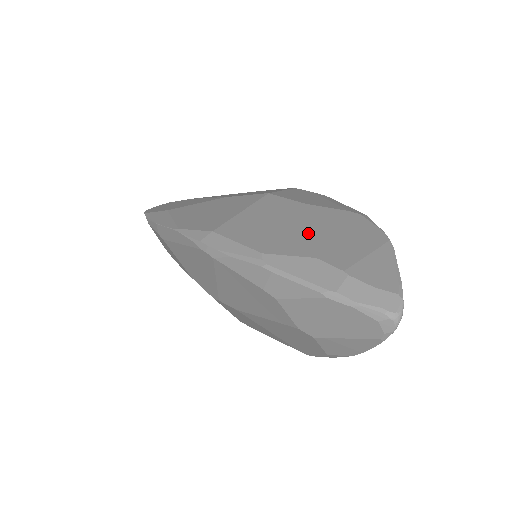
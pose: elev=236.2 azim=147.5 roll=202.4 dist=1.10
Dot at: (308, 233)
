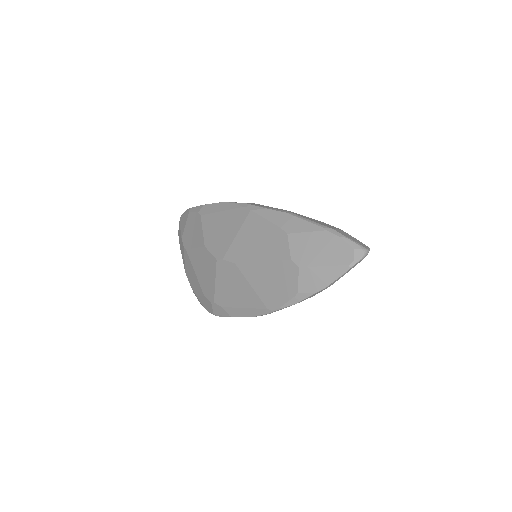
Dot at: occluded
